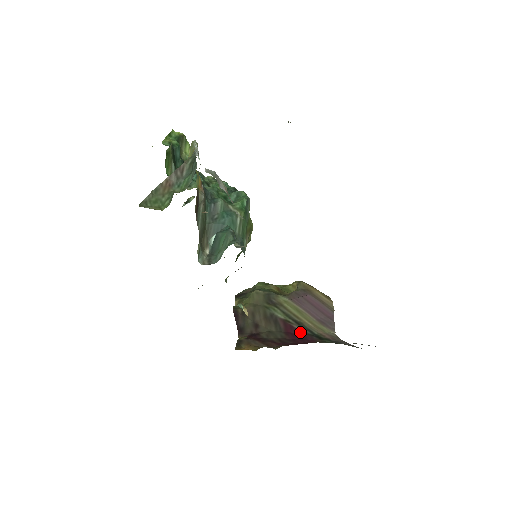
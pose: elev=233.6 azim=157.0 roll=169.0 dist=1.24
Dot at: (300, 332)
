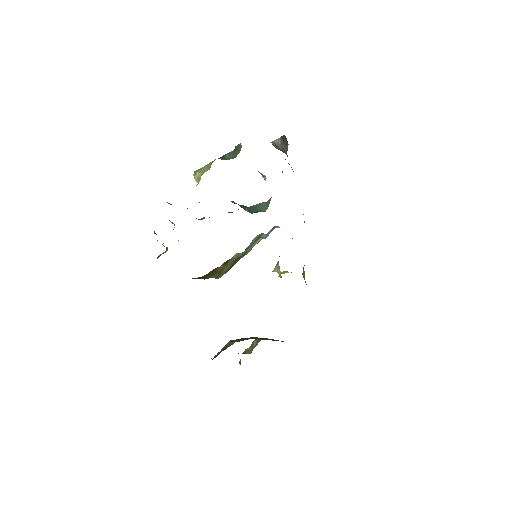
Dot at: occluded
